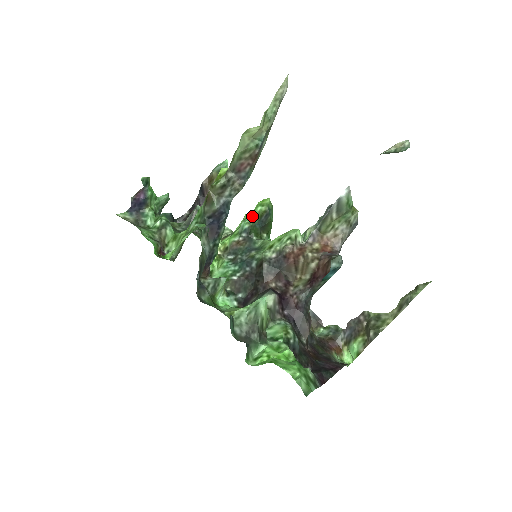
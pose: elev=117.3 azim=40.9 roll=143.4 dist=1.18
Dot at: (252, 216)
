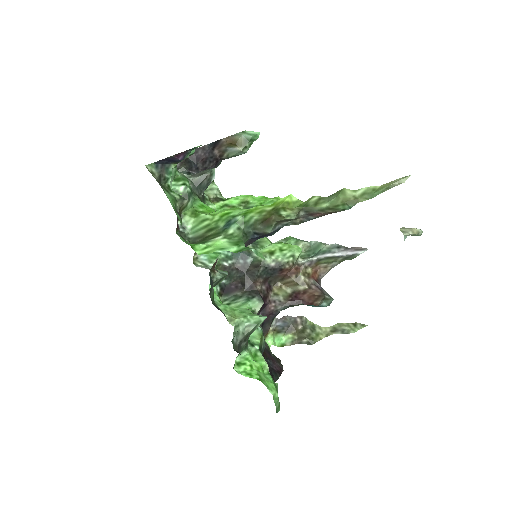
Dot at: occluded
